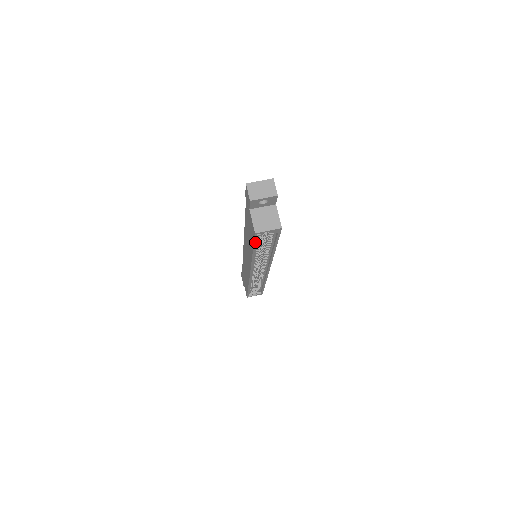
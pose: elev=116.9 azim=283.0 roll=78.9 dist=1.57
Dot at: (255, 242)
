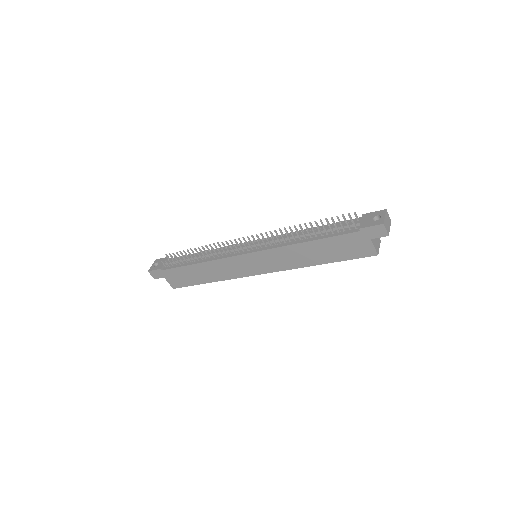
Dot at: (355, 258)
